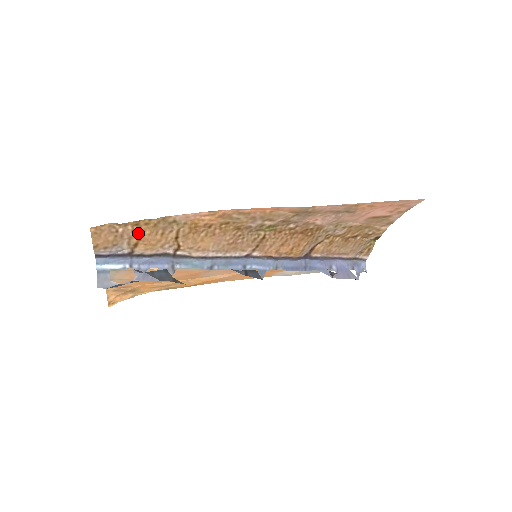
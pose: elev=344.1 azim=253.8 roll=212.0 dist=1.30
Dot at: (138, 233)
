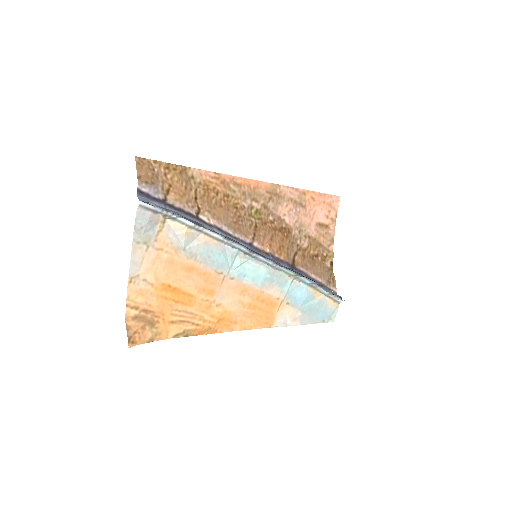
Dot at: (169, 178)
